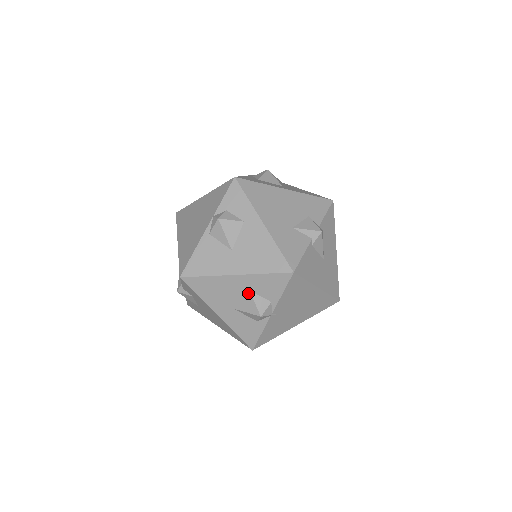
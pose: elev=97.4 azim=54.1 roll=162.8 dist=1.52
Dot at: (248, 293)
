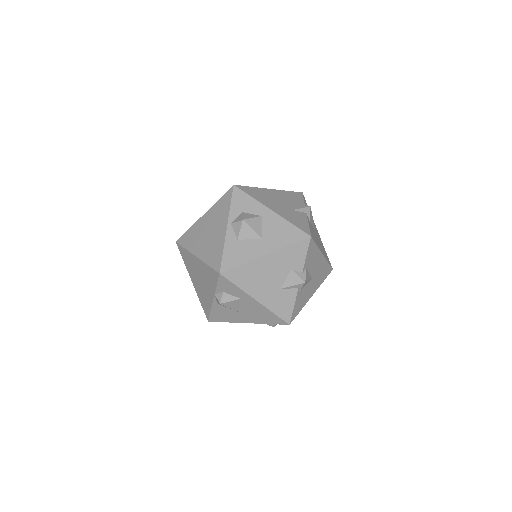
Dot at: occluded
